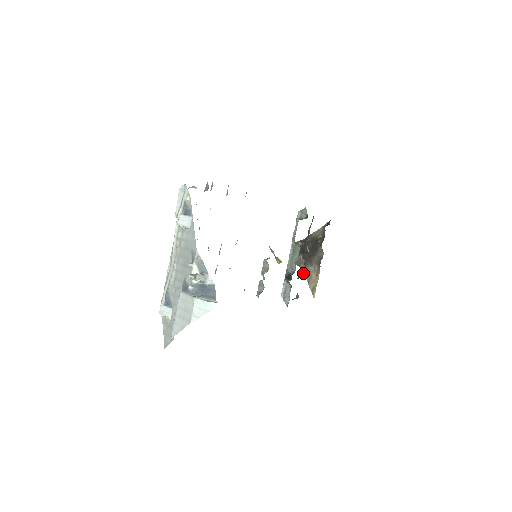
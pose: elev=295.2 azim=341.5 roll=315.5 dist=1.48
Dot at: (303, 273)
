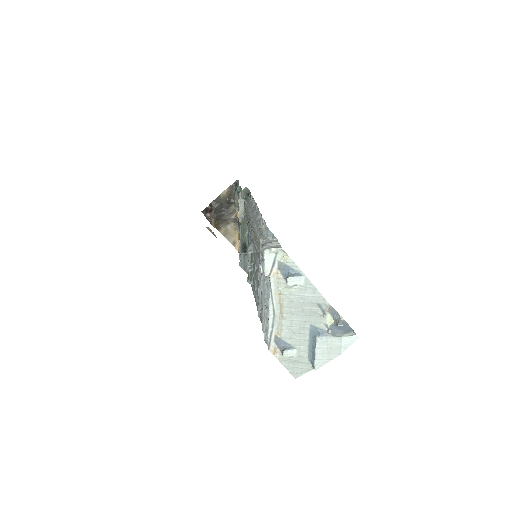
Dot at: (220, 232)
